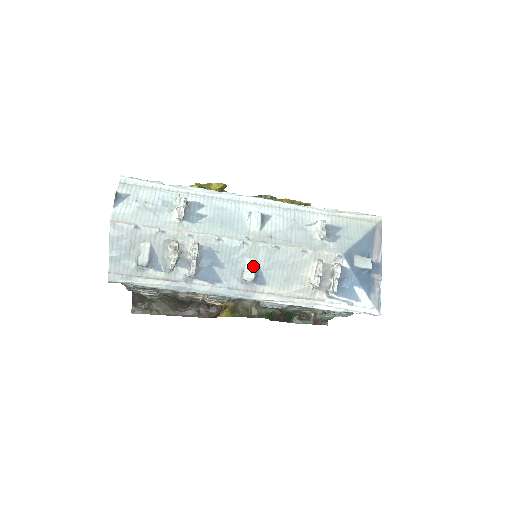
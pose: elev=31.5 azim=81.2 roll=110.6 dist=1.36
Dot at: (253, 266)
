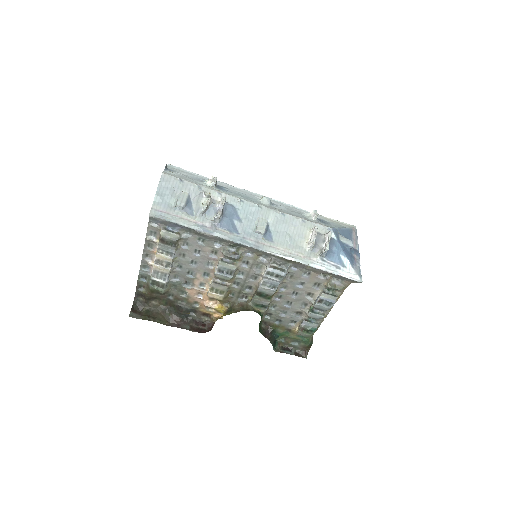
Dot at: (264, 223)
